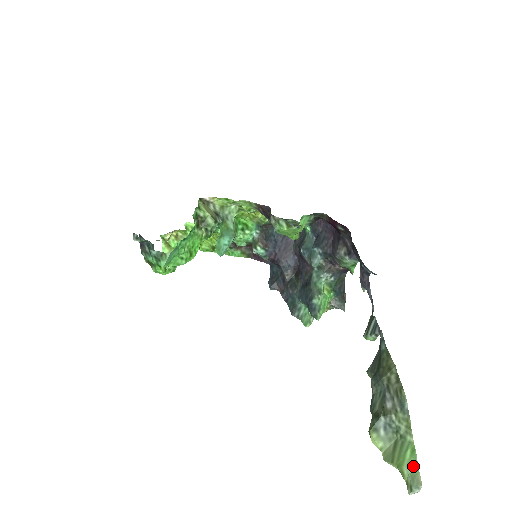
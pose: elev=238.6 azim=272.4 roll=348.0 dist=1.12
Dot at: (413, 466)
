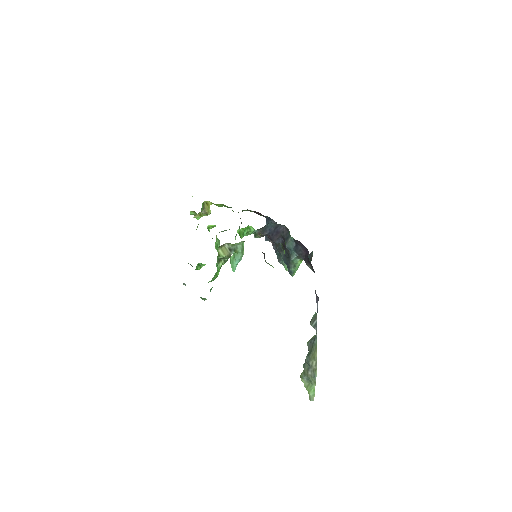
Dot at: (313, 395)
